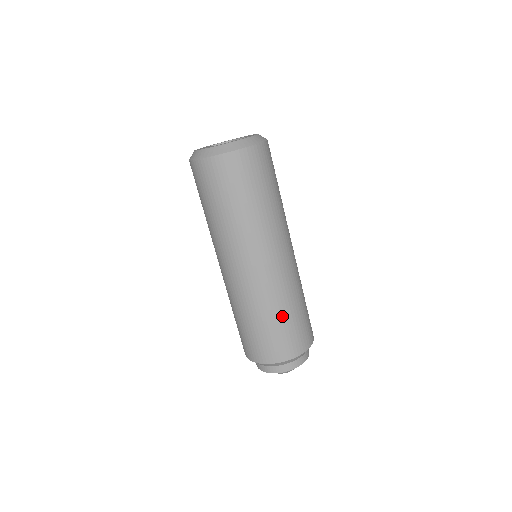
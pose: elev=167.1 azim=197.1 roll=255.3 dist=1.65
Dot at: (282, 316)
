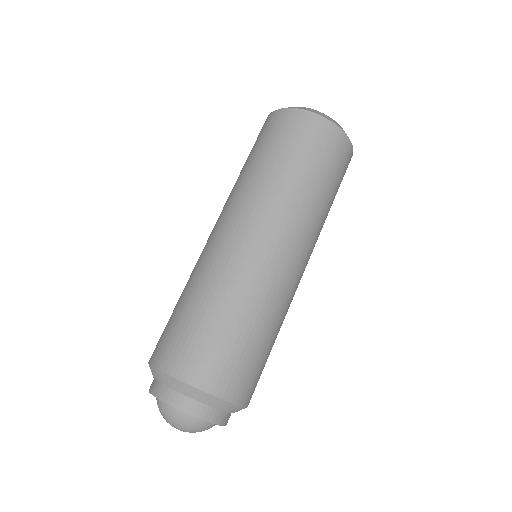
Dot at: (267, 337)
